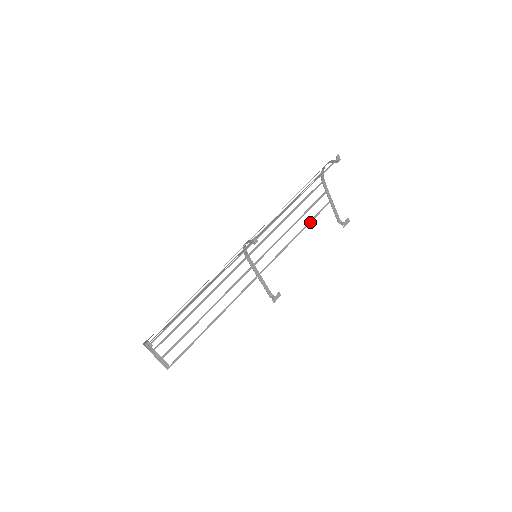
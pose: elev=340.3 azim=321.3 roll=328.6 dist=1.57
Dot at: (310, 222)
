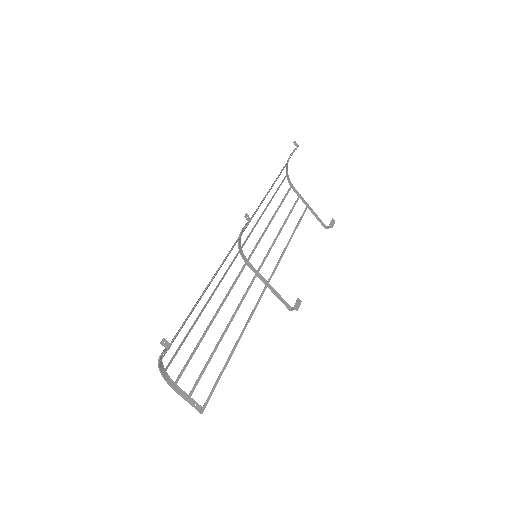
Dot at: (297, 226)
